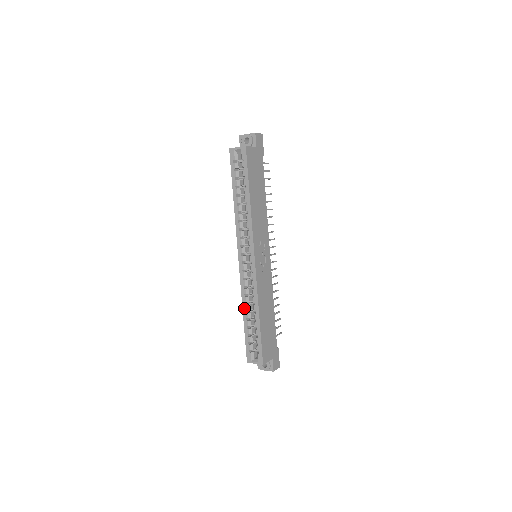
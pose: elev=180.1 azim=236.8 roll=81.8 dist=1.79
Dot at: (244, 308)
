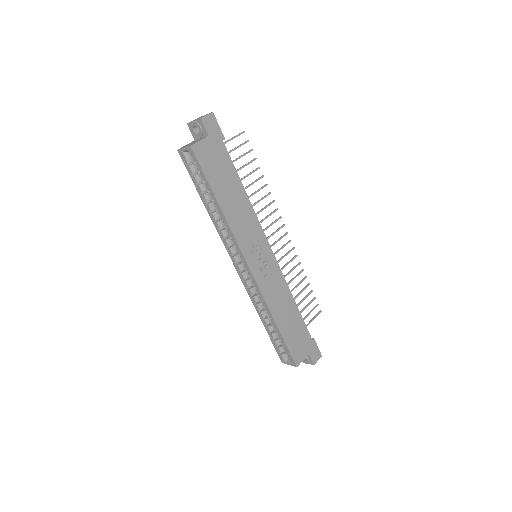
Dot at: (259, 315)
